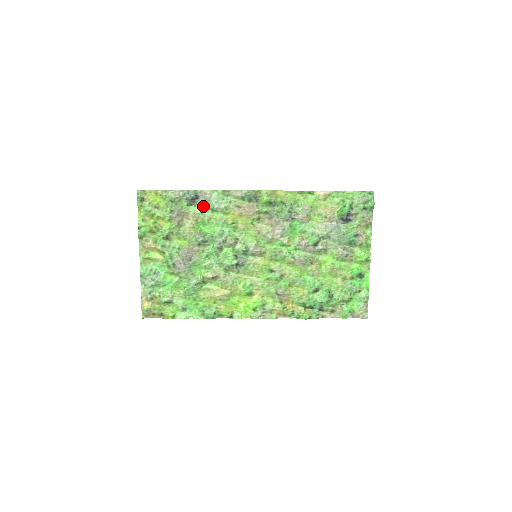
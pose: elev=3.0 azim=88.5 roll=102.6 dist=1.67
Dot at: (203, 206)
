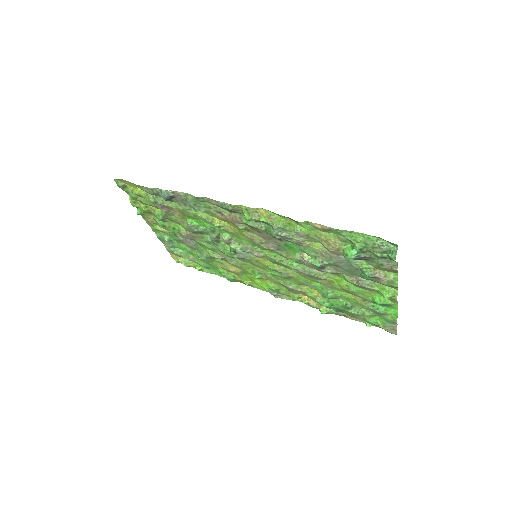
Dot at: (183, 204)
